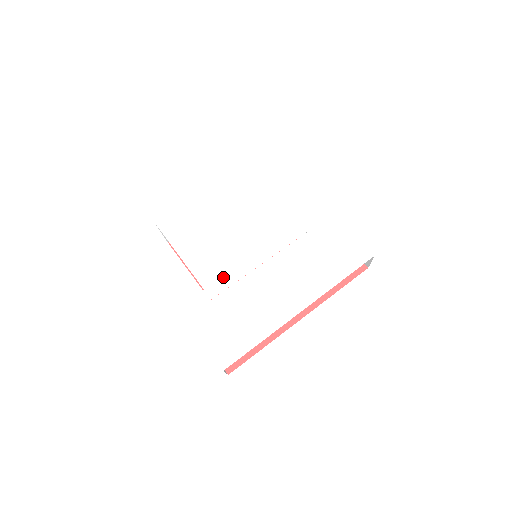
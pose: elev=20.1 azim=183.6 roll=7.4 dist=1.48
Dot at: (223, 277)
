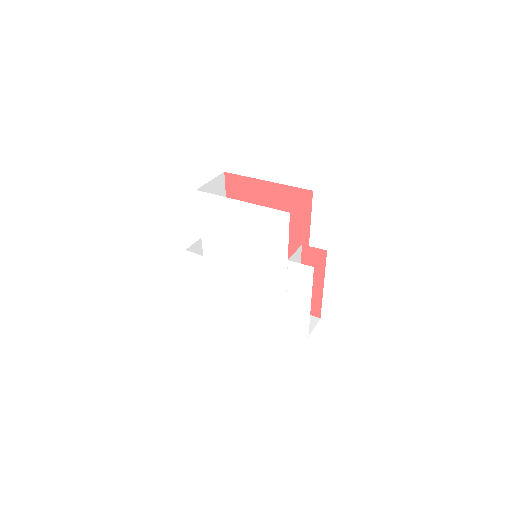
Dot at: (217, 261)
